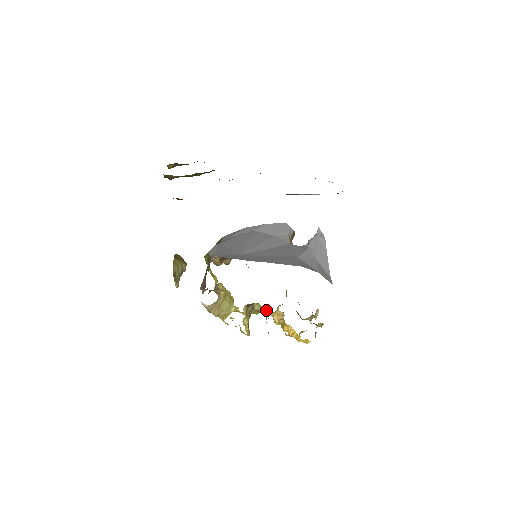
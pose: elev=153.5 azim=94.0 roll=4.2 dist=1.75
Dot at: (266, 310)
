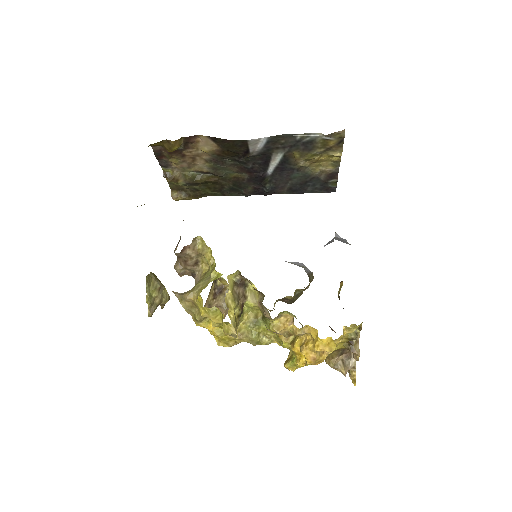
Dot at: (269, 336)
